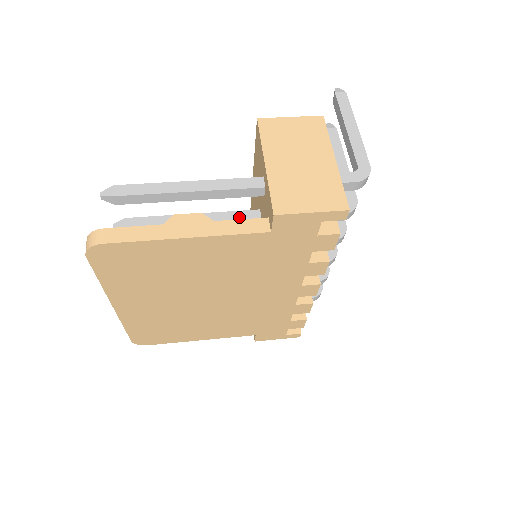
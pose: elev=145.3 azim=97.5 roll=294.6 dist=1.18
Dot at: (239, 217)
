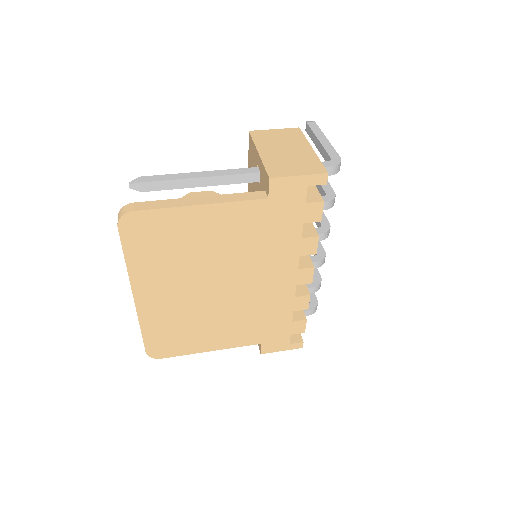
Dot at: occluded
